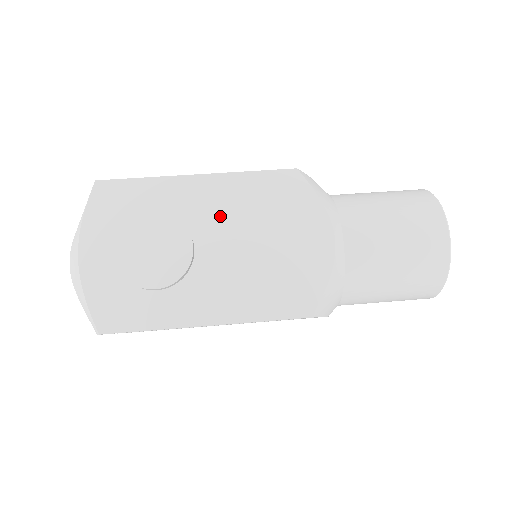
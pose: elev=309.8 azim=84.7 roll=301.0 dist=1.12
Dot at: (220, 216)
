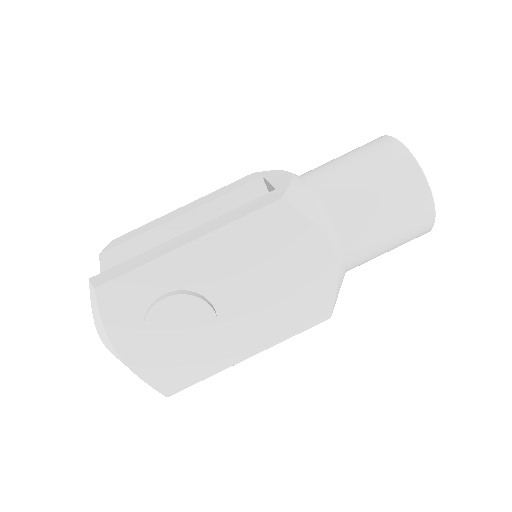
Dot at: (225, 272)
